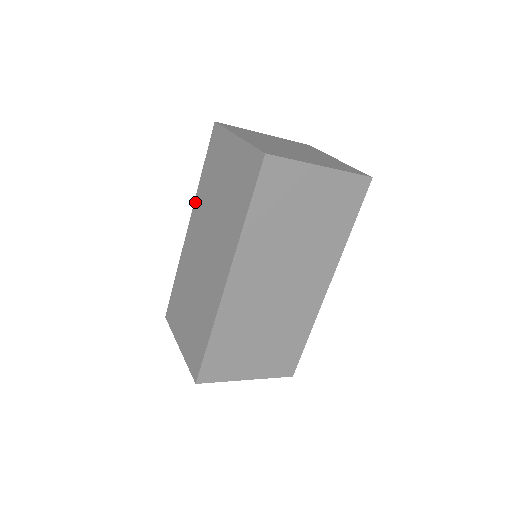
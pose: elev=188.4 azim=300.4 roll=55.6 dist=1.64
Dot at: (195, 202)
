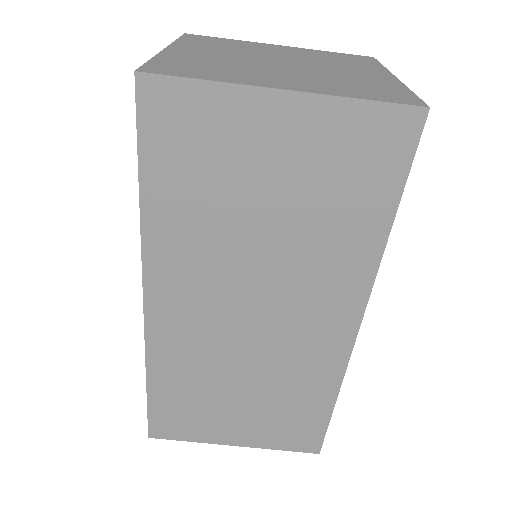
Dot at: (148, 256)
